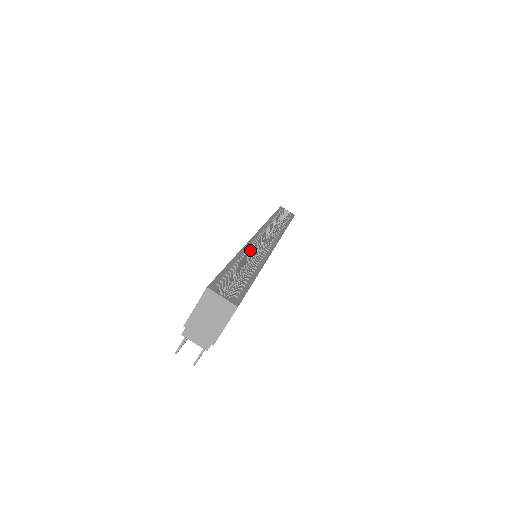
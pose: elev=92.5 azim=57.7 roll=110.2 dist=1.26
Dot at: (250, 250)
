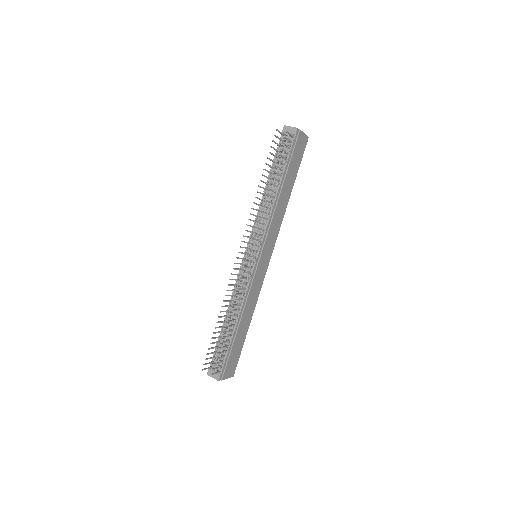
Dot at: occluded
